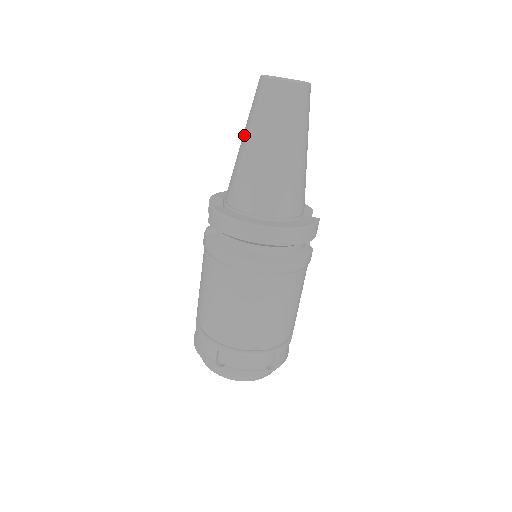
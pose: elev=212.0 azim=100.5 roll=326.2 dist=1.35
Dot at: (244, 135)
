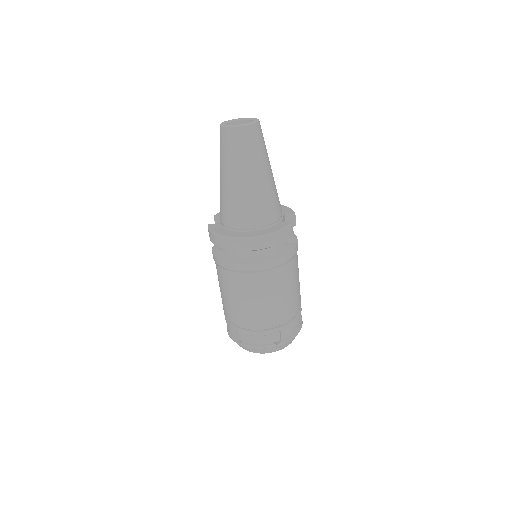
Dot at: occluded
